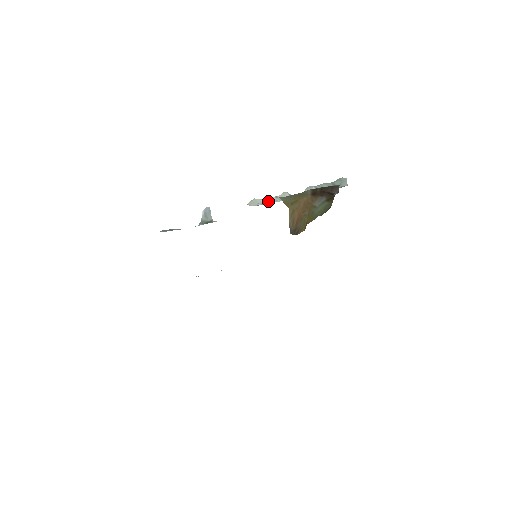
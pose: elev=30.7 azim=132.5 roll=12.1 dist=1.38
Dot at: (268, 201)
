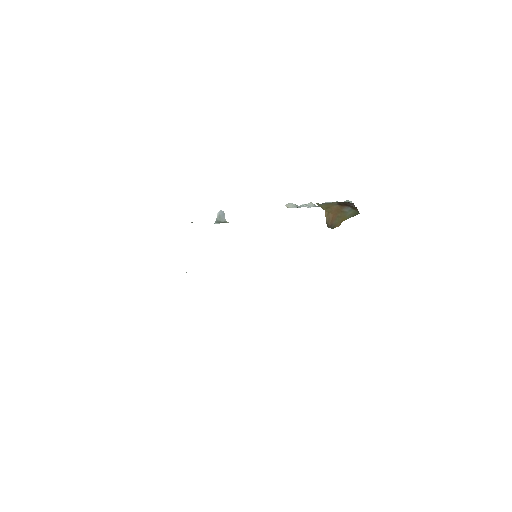
Dot at: (300, 206)
